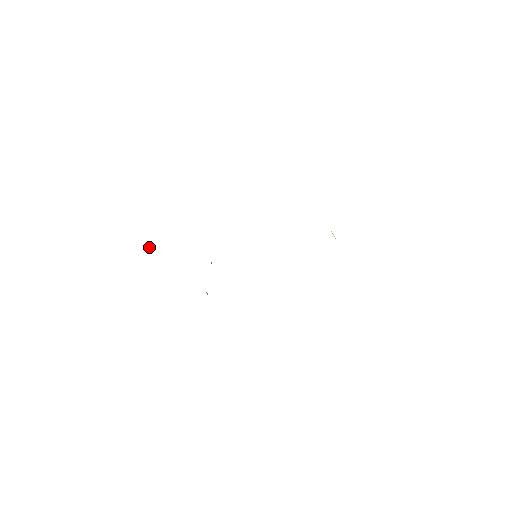
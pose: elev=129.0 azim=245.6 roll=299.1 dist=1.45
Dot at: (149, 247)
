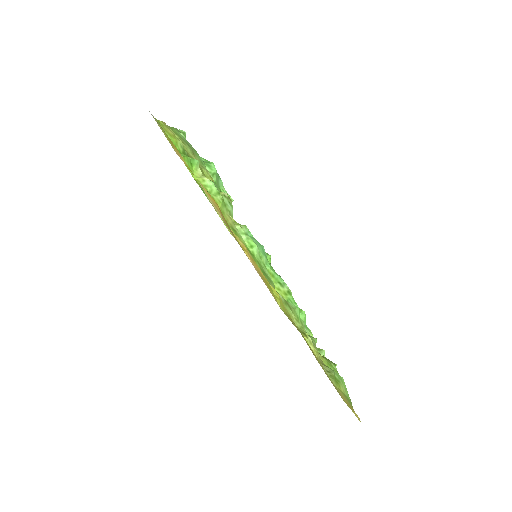
Dot at: (181, 133)
